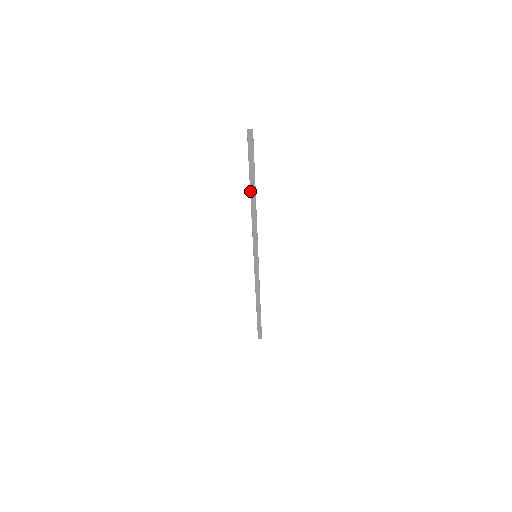
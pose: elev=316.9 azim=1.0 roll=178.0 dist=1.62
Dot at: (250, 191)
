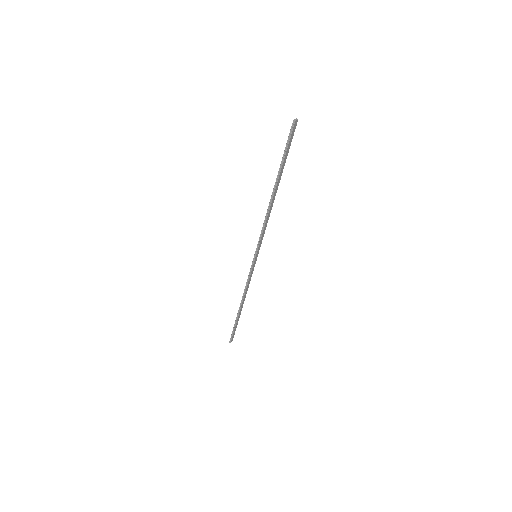
Dot at: (275, 188)
